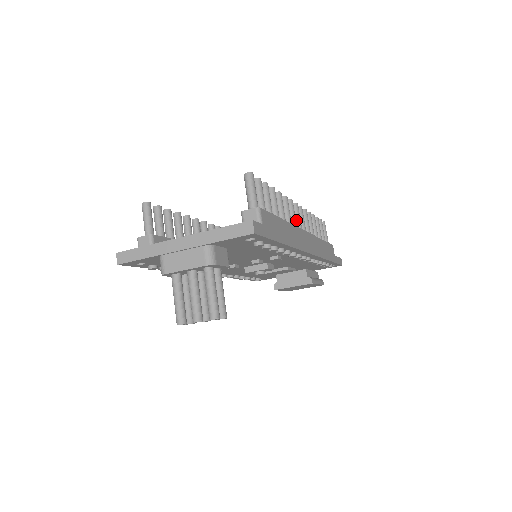
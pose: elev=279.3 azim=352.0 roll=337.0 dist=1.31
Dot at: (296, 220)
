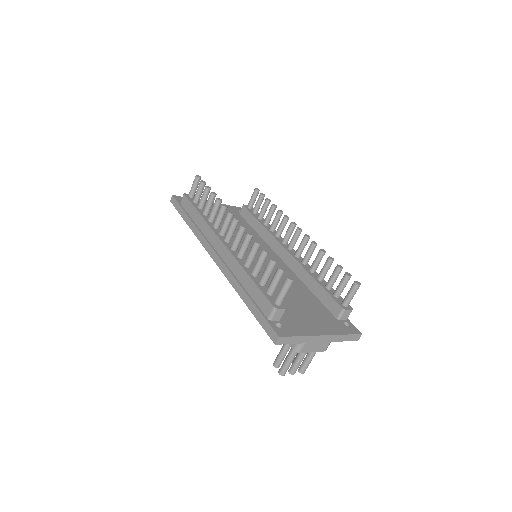
Dot at: occluded
